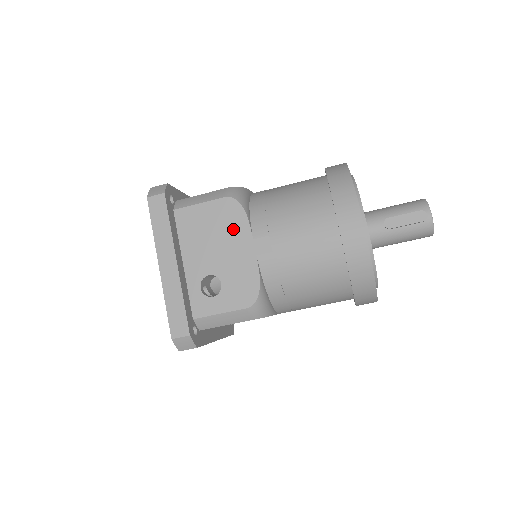
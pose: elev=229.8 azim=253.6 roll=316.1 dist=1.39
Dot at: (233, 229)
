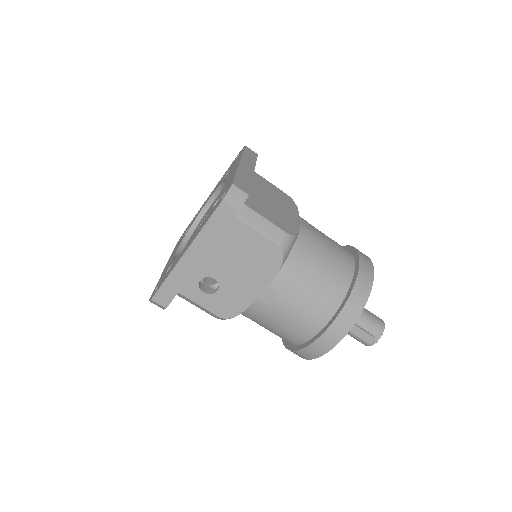
Dot at: (261, 270)
